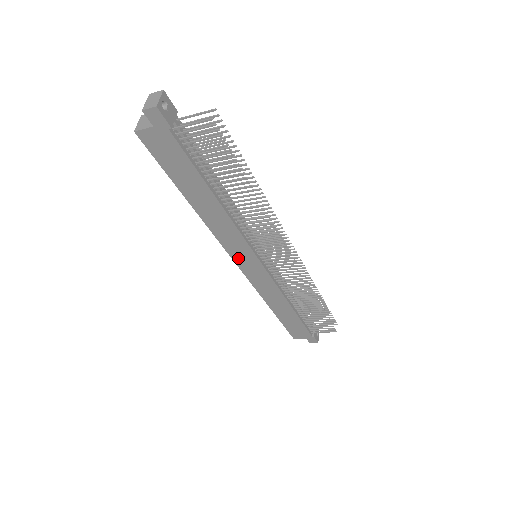
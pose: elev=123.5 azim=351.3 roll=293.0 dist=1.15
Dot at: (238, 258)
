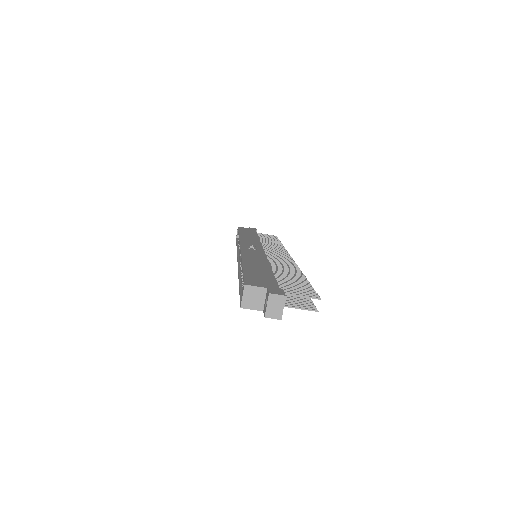
Dot at: occluded
